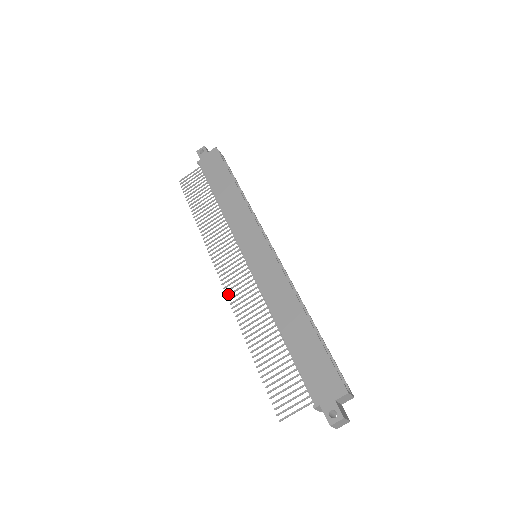
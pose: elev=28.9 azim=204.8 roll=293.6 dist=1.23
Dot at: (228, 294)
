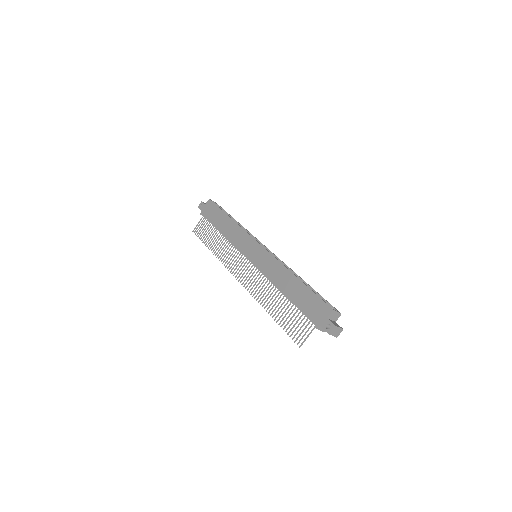
Dot at: (245, 287)
